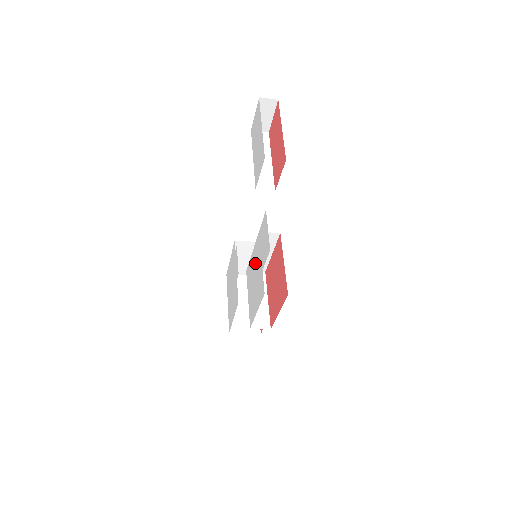
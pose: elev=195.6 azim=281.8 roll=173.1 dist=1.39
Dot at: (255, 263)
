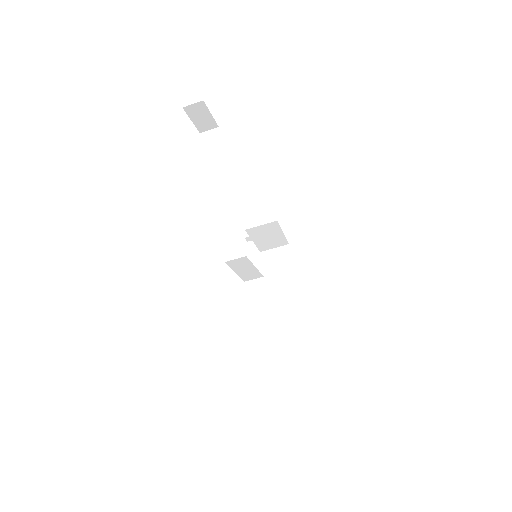
Dot at: occluded
